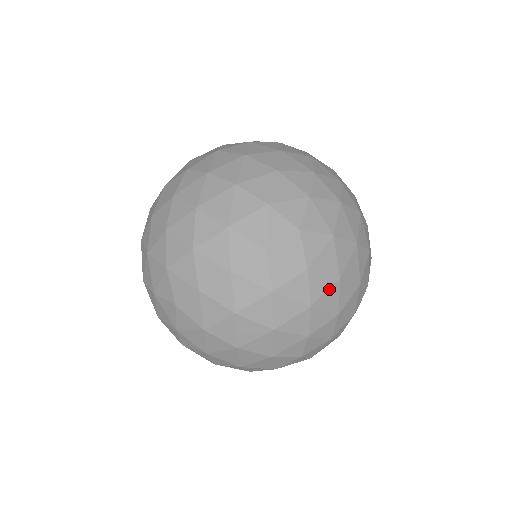
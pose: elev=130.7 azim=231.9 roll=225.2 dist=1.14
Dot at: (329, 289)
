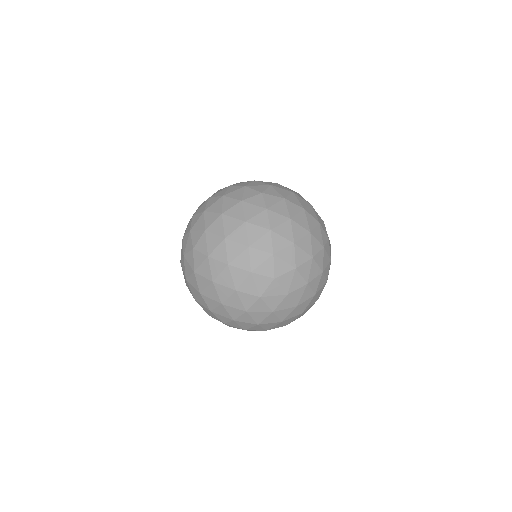
Dot at: occluded
